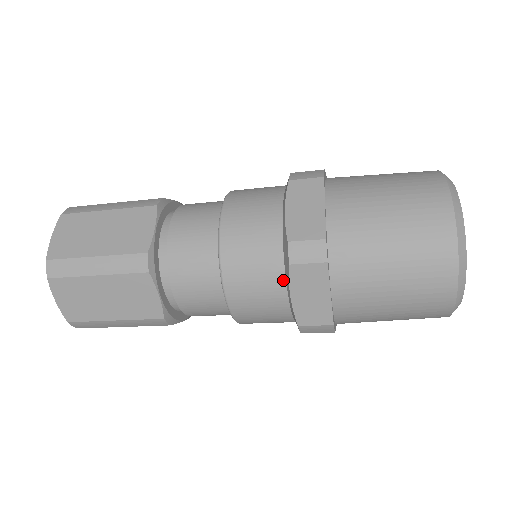
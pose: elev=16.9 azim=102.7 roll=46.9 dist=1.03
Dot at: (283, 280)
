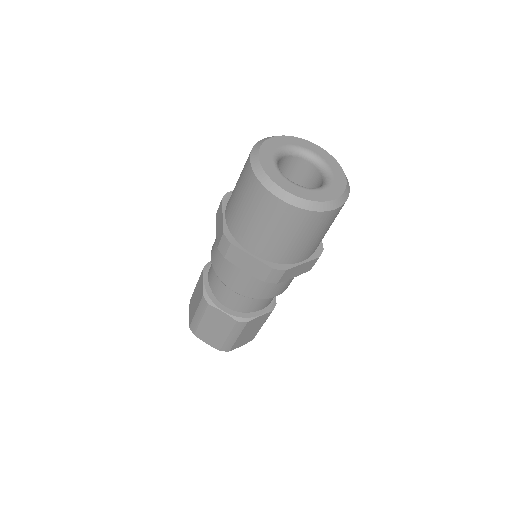
Dot at: occluded
